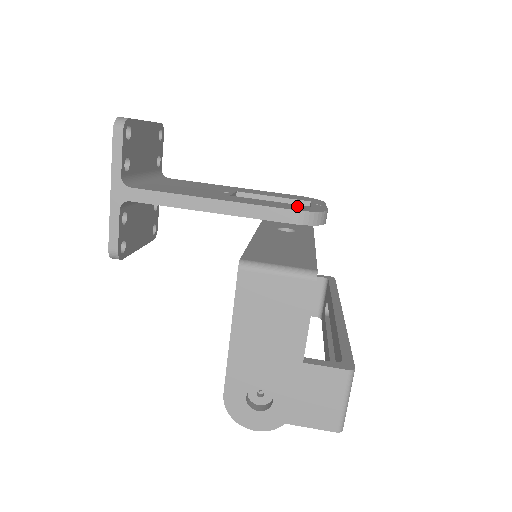
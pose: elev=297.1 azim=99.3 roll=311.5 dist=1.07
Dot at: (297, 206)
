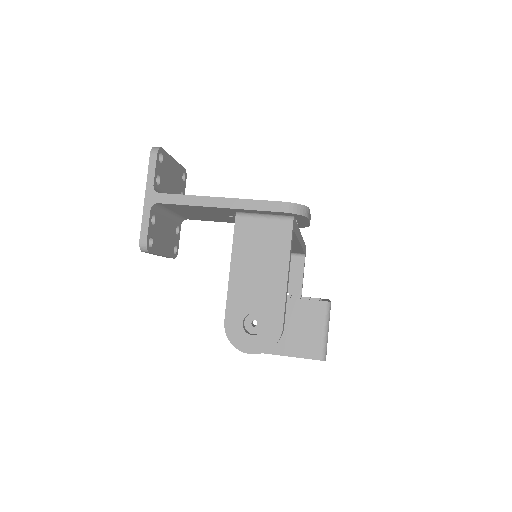
Dot at: occluded
